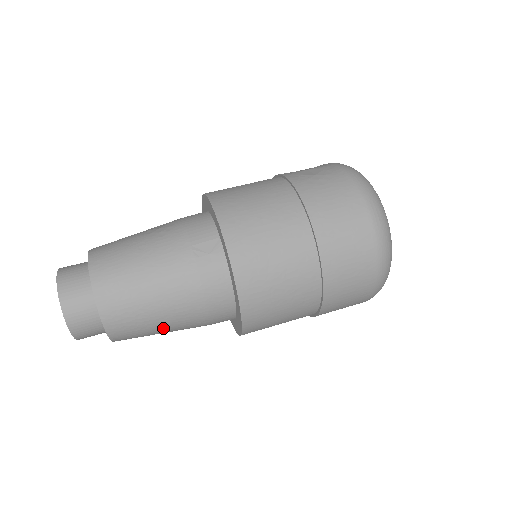
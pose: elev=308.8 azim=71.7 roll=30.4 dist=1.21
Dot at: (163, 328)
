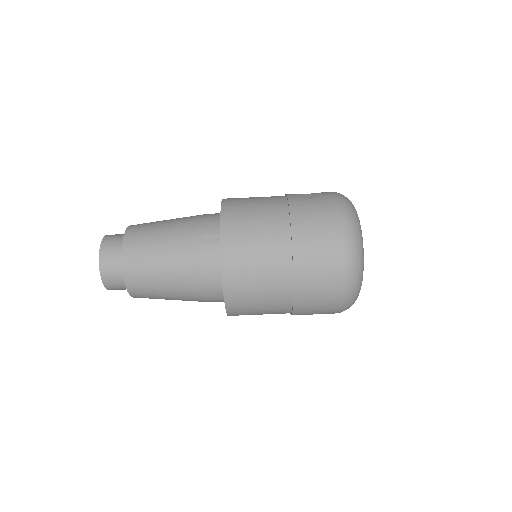
Dot at: (168, 295)
